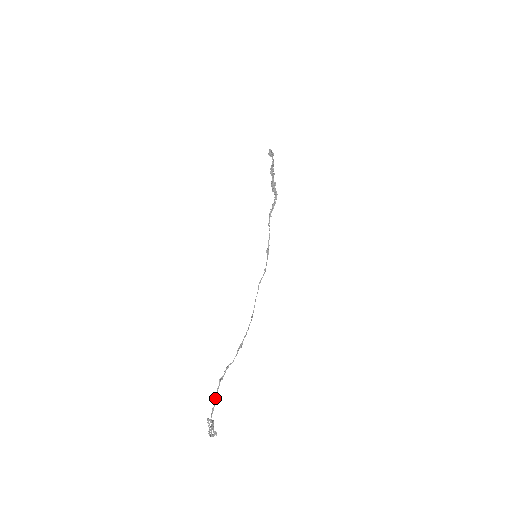
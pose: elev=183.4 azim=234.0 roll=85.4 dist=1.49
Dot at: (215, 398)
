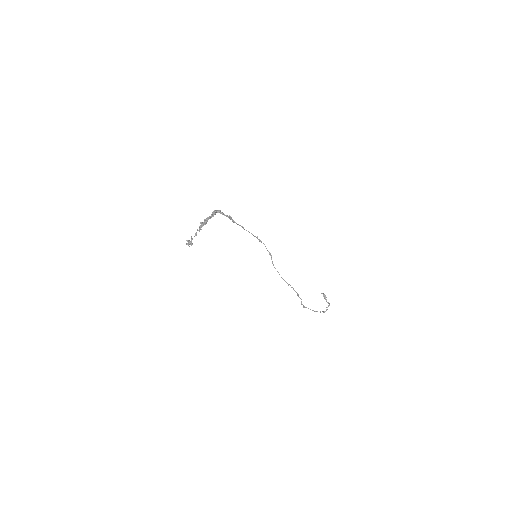
Dot at: occluded
